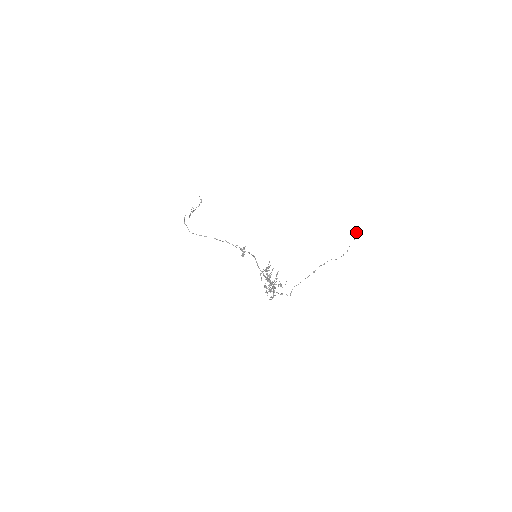
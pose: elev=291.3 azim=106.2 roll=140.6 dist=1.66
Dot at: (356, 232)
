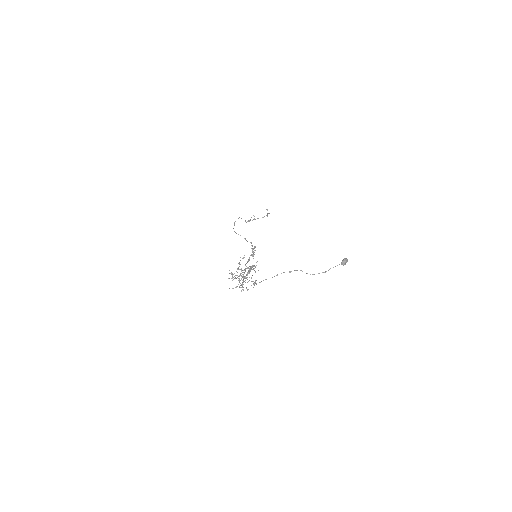
Dot at: (346, 258)
